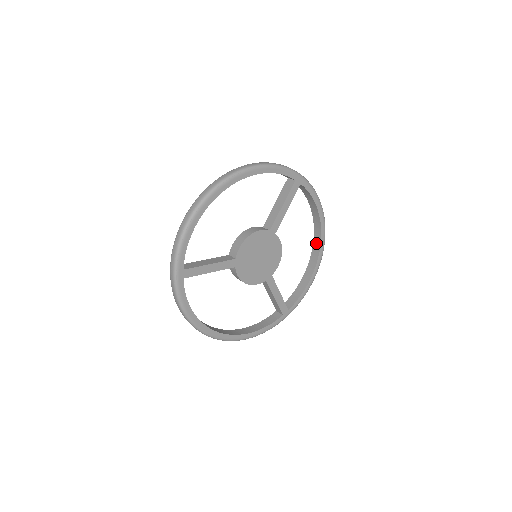
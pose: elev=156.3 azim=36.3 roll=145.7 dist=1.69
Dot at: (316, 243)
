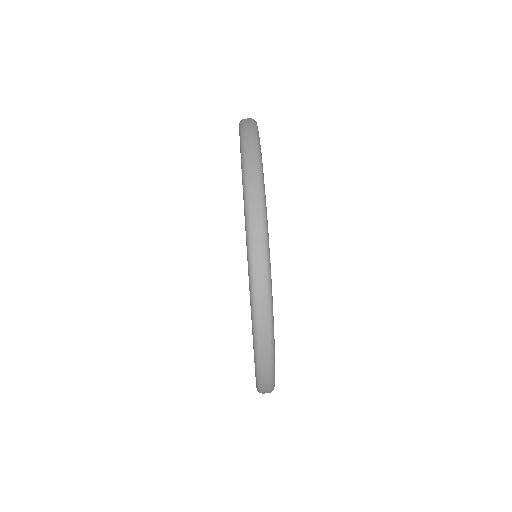
Dot at: occluded
